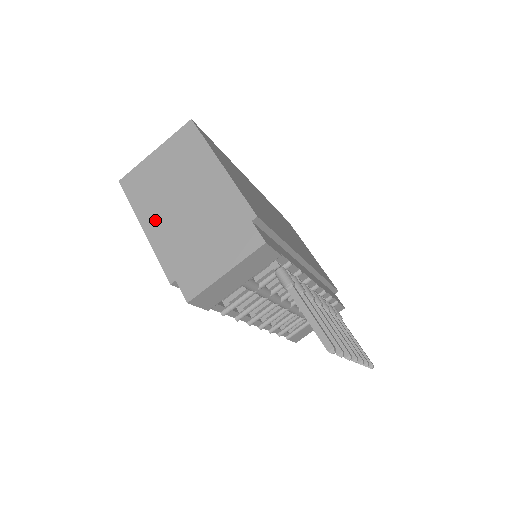
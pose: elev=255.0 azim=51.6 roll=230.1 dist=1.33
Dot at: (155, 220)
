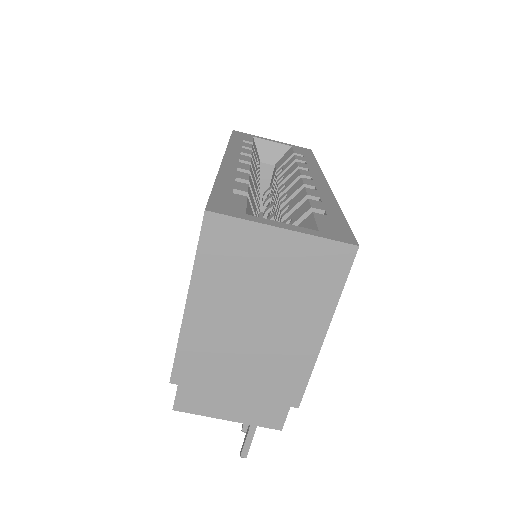
Dot at: (208, 312)
